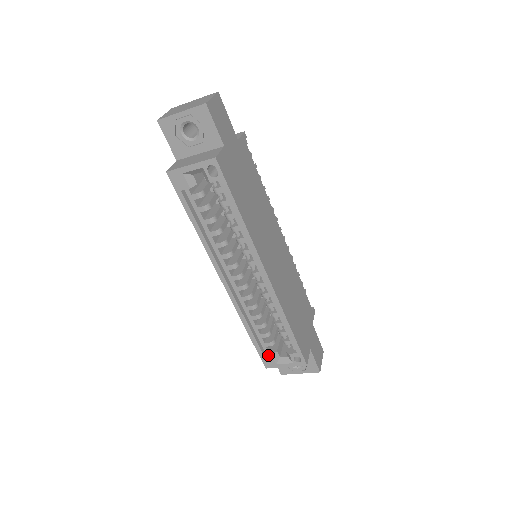
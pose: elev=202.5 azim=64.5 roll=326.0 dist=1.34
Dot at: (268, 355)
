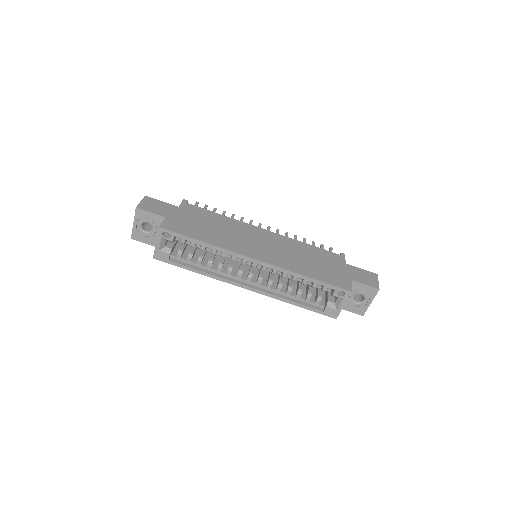
Dot at: (325, 309)
